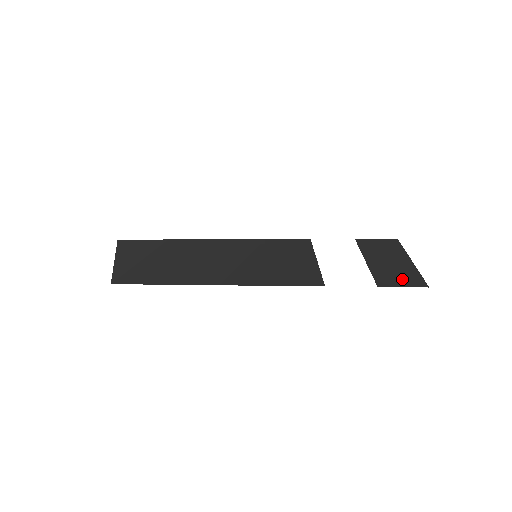
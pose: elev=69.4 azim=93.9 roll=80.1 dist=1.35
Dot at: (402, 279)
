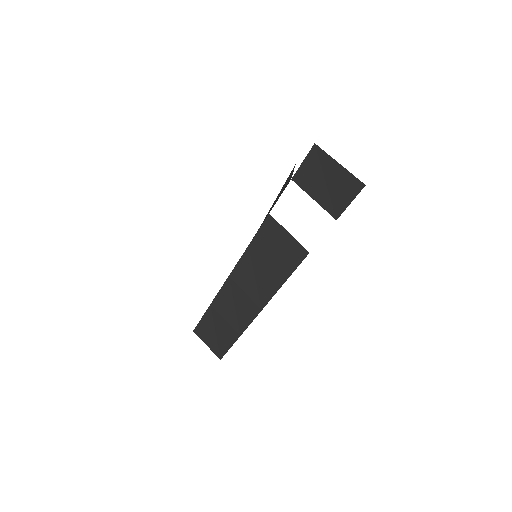
Dot at: (345, 194)
